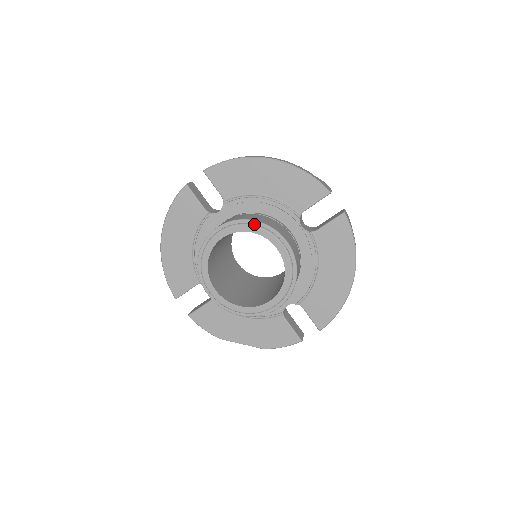
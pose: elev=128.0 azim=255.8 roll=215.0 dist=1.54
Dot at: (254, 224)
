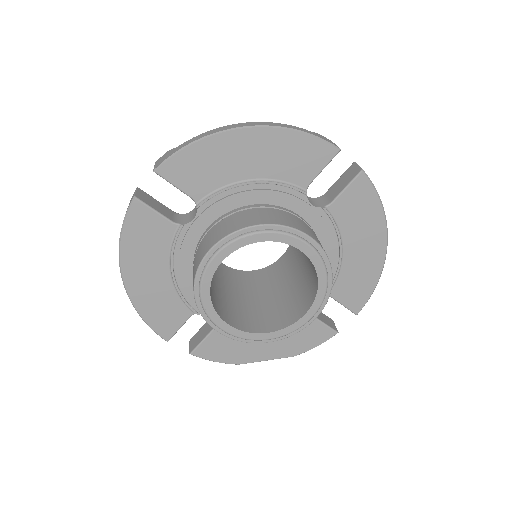
Dot at: (262, 230)
